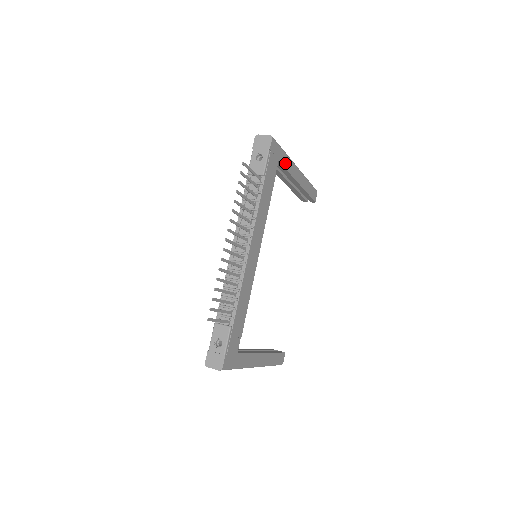
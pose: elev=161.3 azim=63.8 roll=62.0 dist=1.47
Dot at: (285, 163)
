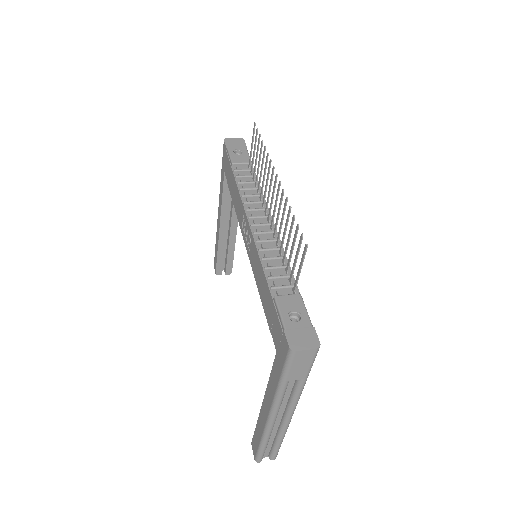
Dot at: occluded
